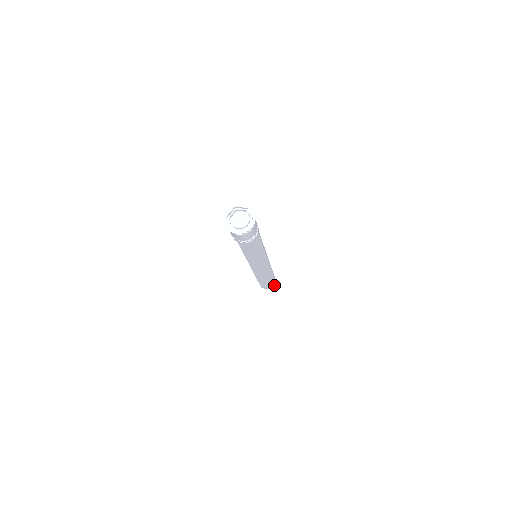
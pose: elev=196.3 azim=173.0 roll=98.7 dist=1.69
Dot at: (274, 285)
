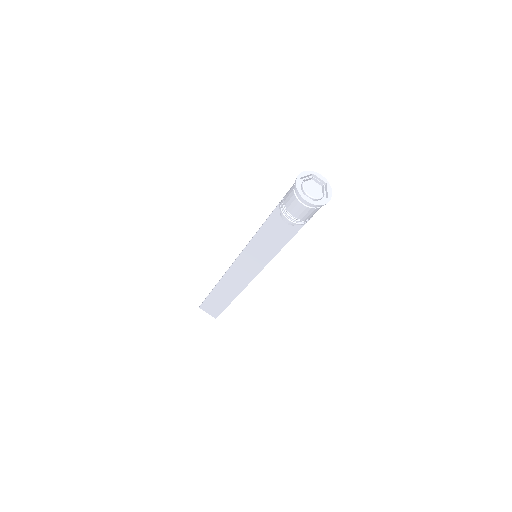
Dot at: (220, 309)
